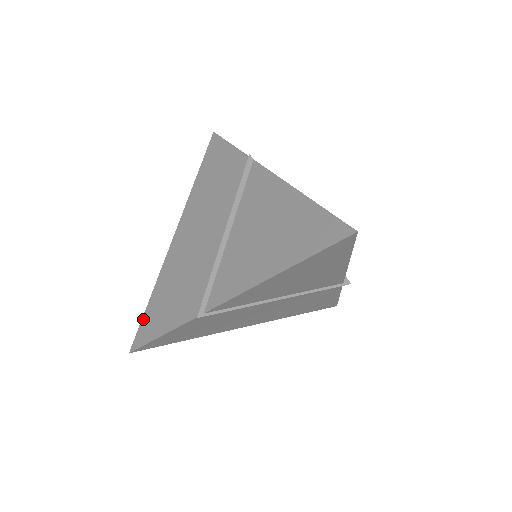
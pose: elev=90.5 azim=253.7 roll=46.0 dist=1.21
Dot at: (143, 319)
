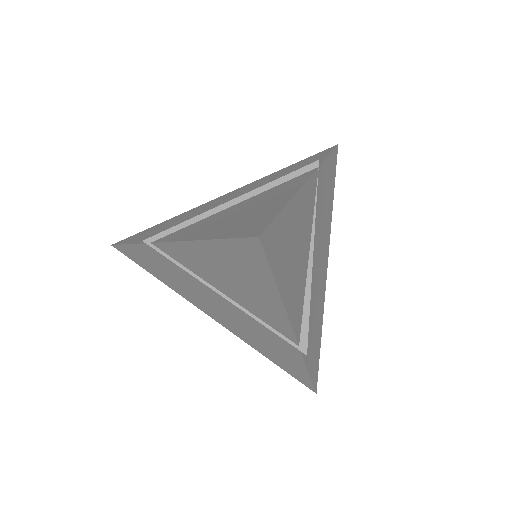
Dot at: (142, 231)
